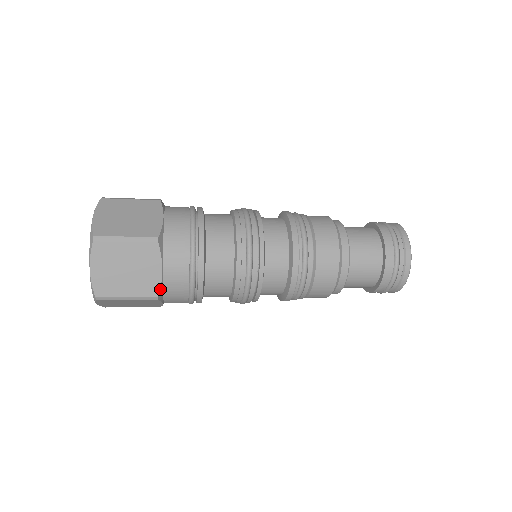
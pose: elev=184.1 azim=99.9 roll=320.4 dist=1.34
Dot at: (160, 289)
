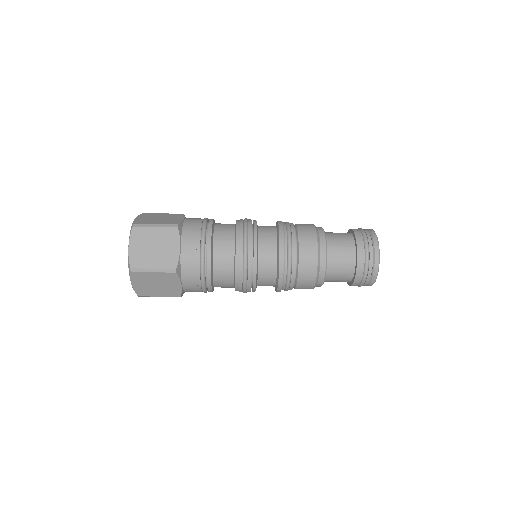
Dot at: (181, 293)
